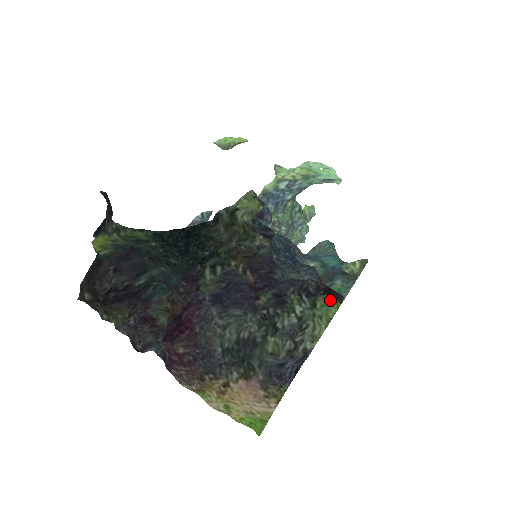
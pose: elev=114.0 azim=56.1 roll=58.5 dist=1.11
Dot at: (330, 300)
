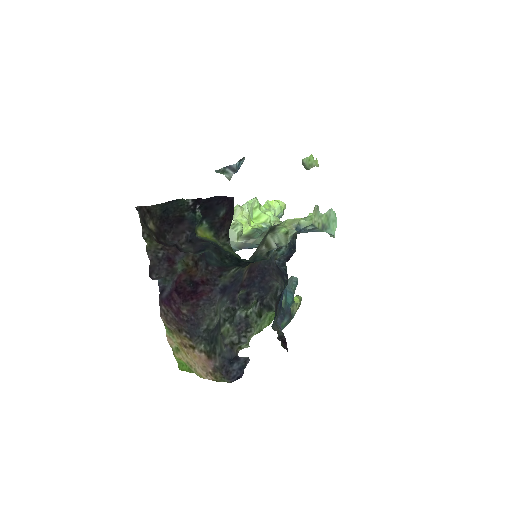
Dot at: (269, 315)
